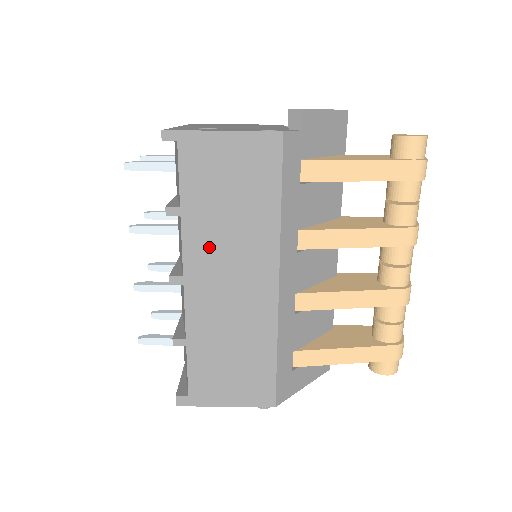
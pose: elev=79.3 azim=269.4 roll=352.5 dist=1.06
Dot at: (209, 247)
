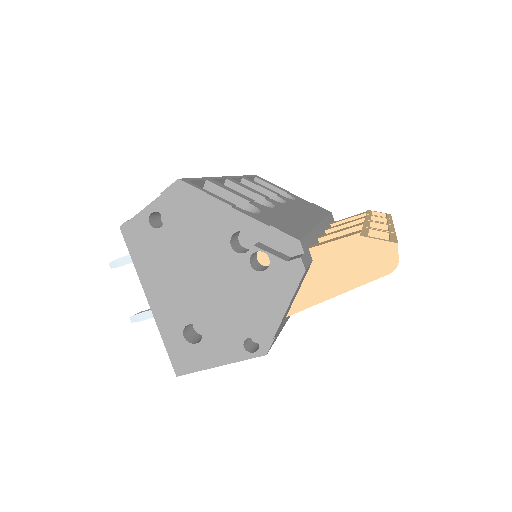
Dot at: occluded
